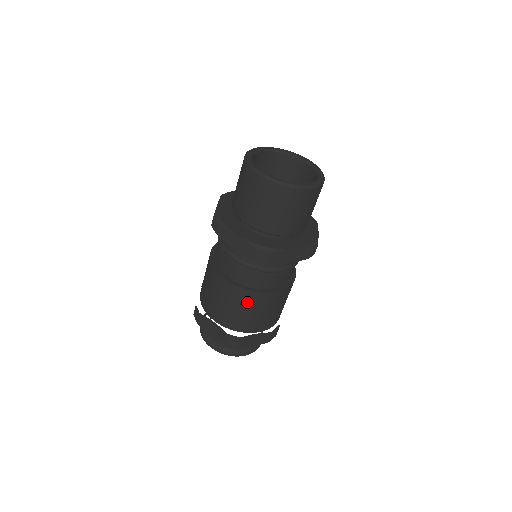
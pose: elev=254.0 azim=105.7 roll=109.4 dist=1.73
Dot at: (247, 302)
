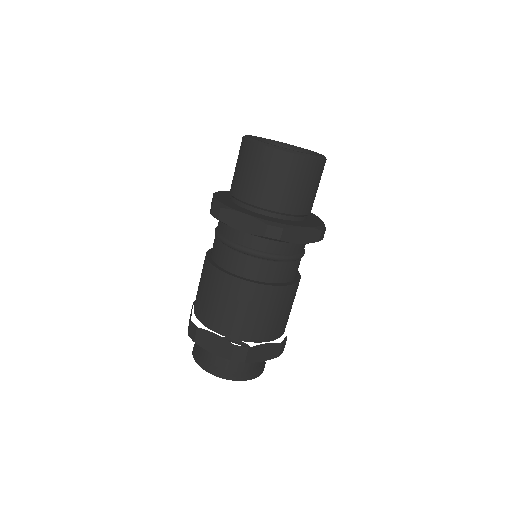
Dot at: (255, 300)
